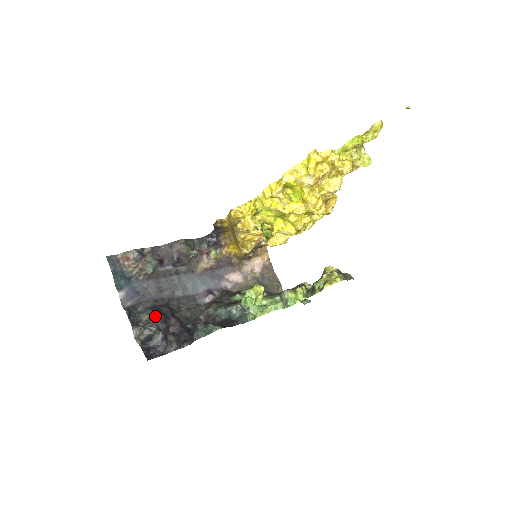
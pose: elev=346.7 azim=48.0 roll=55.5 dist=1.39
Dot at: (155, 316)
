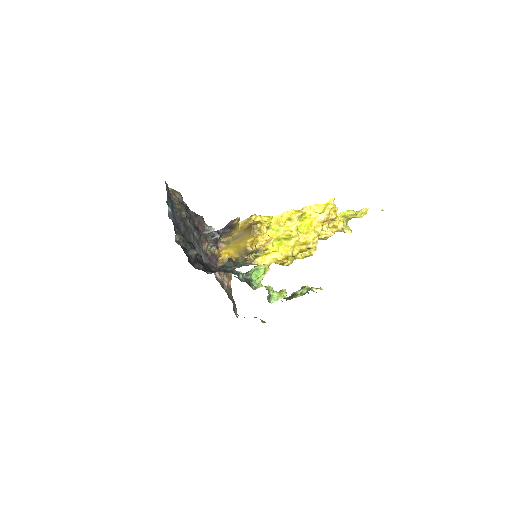
Dot at: occluded
